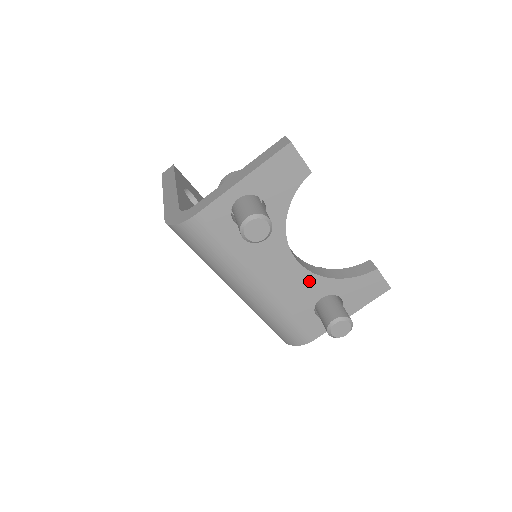
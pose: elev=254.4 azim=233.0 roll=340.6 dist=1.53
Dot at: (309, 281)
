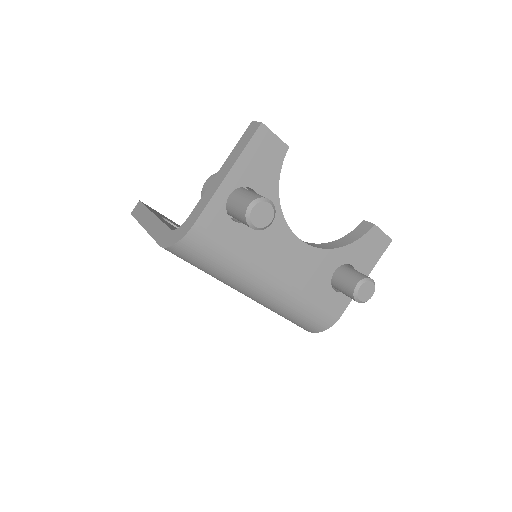
Dot at: (318, 258)
